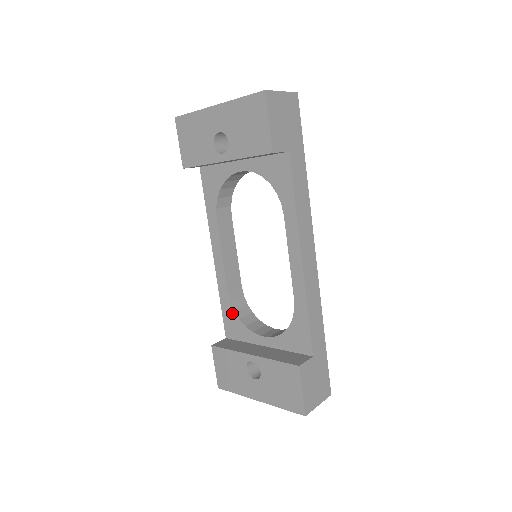
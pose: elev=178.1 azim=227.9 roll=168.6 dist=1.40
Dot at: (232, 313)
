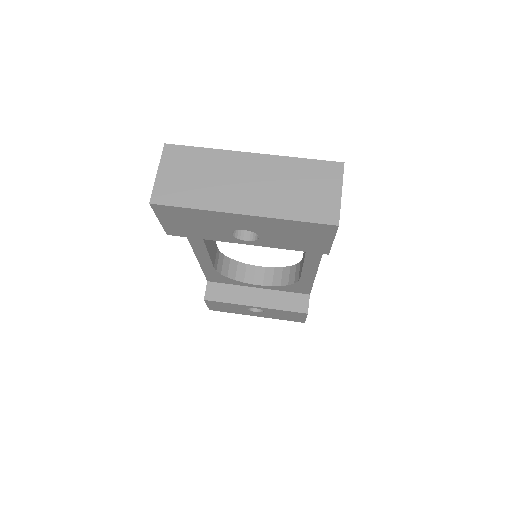
Dot at: (218, 275)
